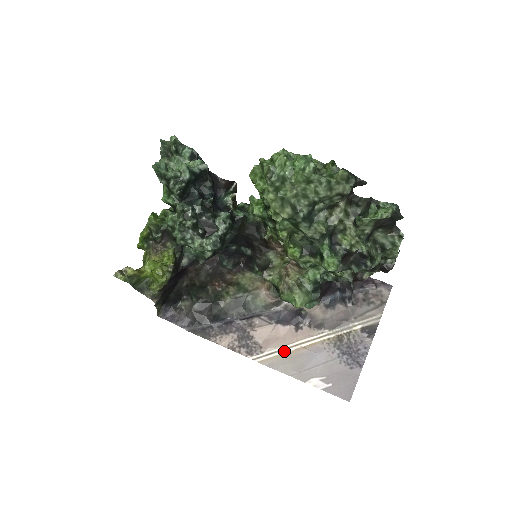
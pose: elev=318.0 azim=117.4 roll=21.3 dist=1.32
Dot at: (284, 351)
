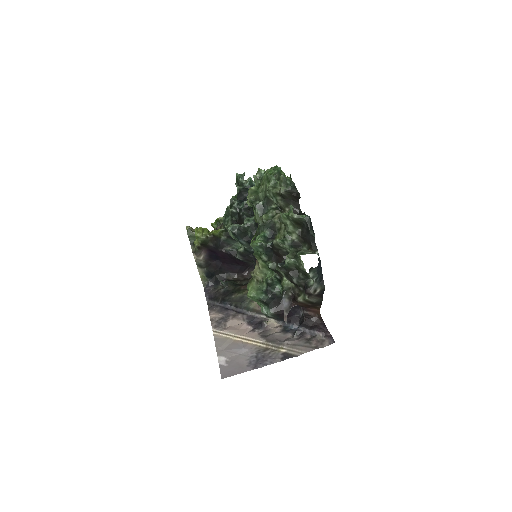
Dot at: (231, 337)
